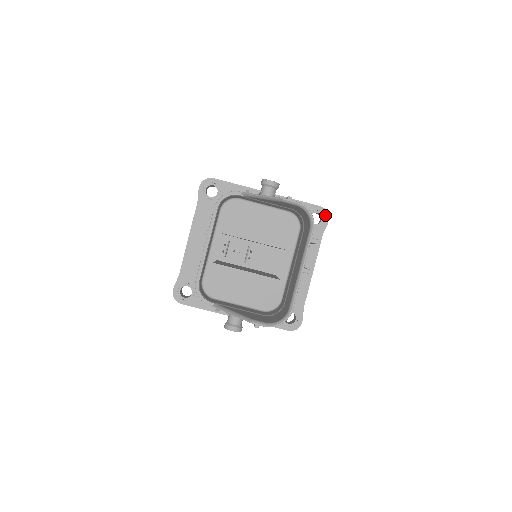
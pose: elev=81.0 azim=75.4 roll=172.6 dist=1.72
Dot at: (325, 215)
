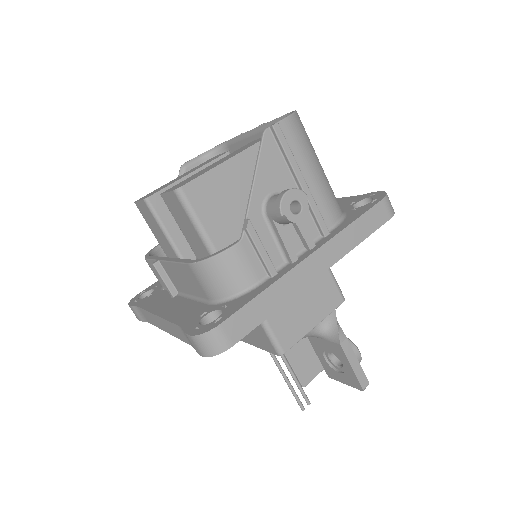
Dot at: occluded
